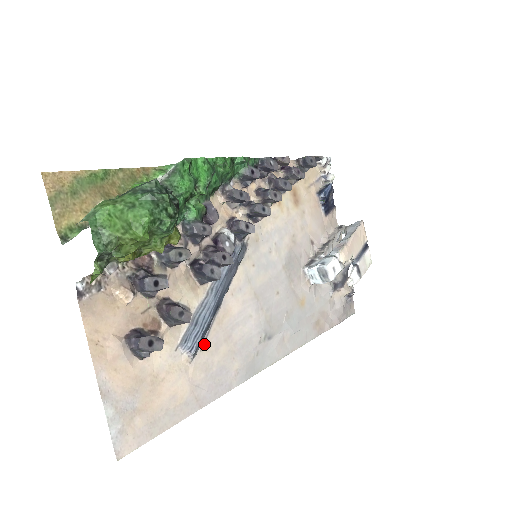
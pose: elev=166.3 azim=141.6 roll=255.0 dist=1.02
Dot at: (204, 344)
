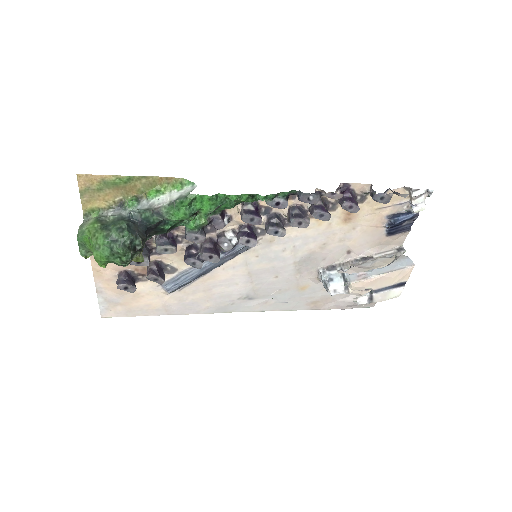
Dot at: (183, 288)
